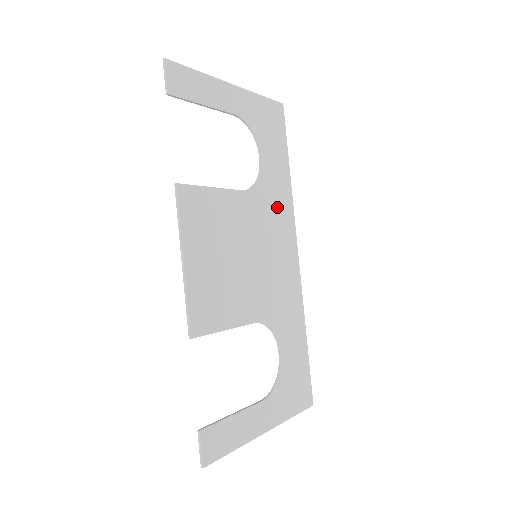
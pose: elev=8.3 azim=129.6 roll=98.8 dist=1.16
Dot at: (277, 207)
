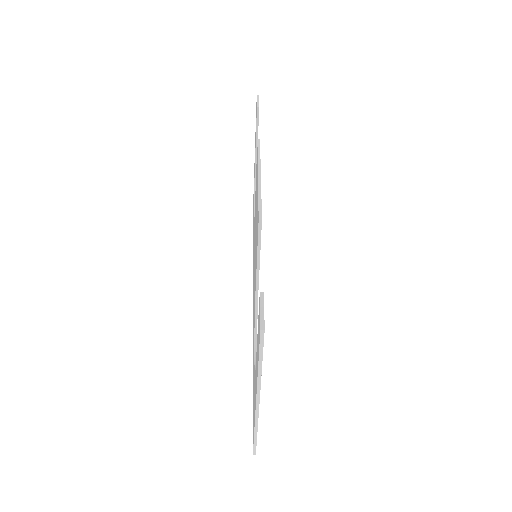
Dot at: occluded
